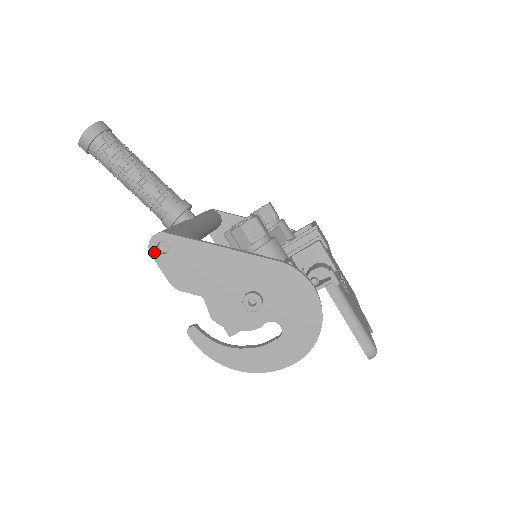
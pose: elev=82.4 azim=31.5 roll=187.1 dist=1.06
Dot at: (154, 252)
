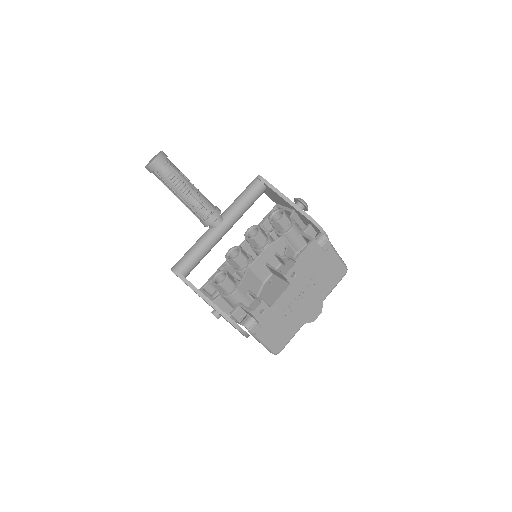
Dot at: occluded
